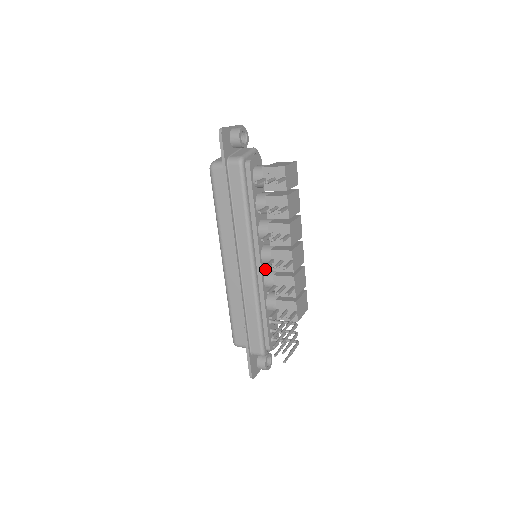
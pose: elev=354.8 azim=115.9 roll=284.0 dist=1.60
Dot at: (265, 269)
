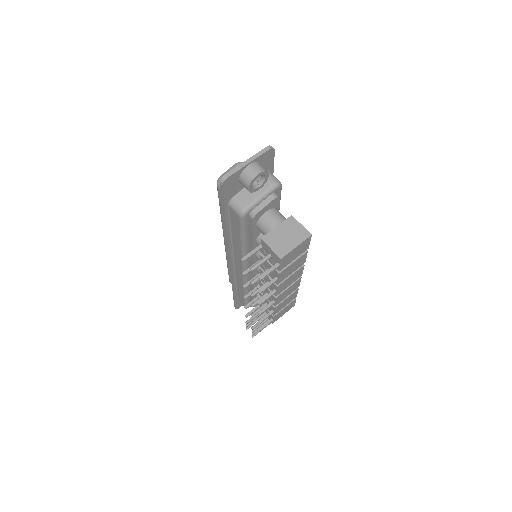
Dot at: occluded
